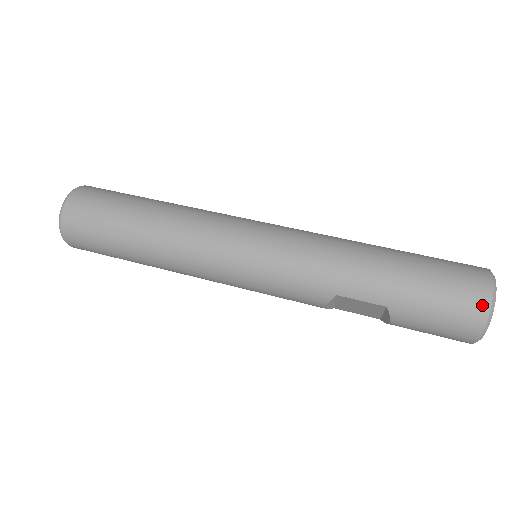
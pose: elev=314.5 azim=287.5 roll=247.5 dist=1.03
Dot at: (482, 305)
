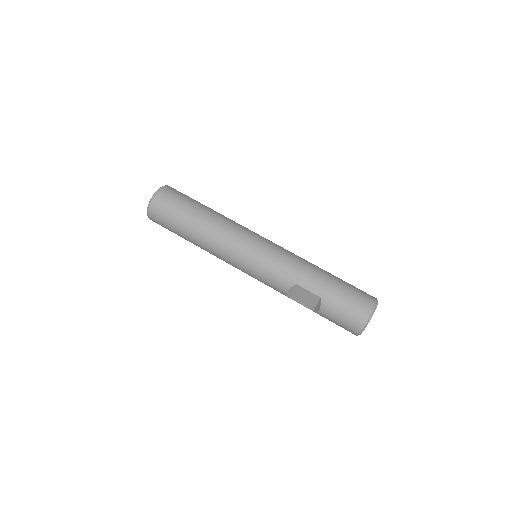
Dot at: (368, 309)
